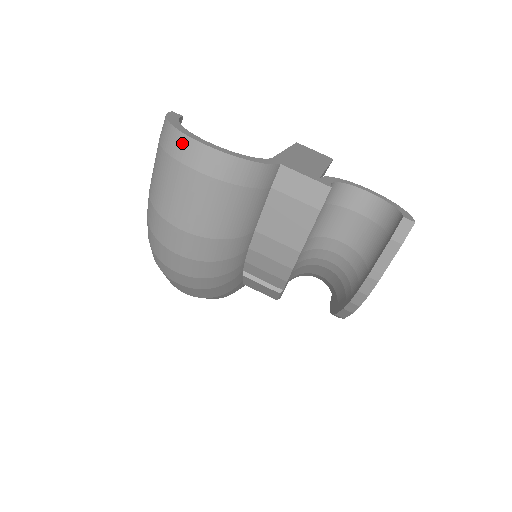
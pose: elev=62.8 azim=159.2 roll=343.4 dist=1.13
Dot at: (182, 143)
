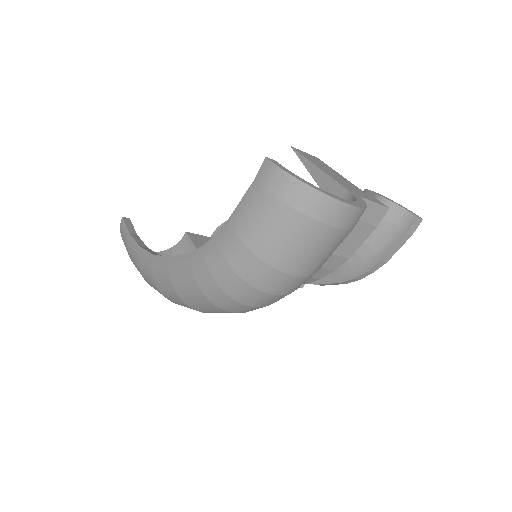
Dot at: (326, 205)
